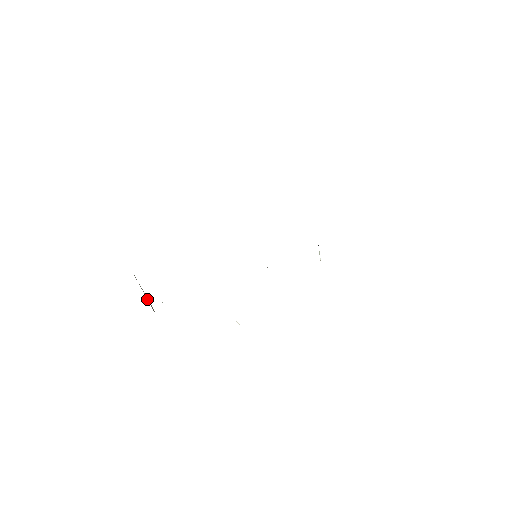
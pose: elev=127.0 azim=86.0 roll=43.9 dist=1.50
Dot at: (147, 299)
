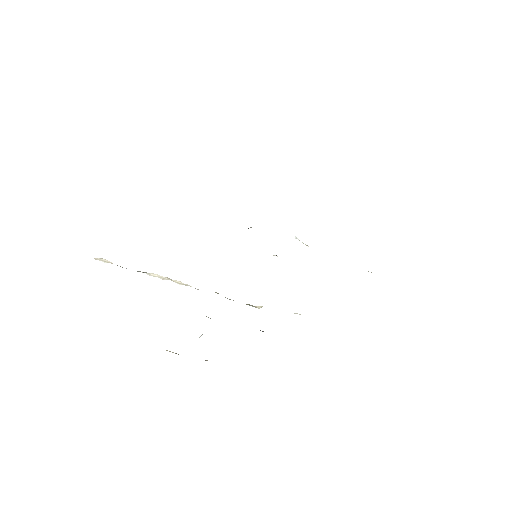
Dot at: occluded
